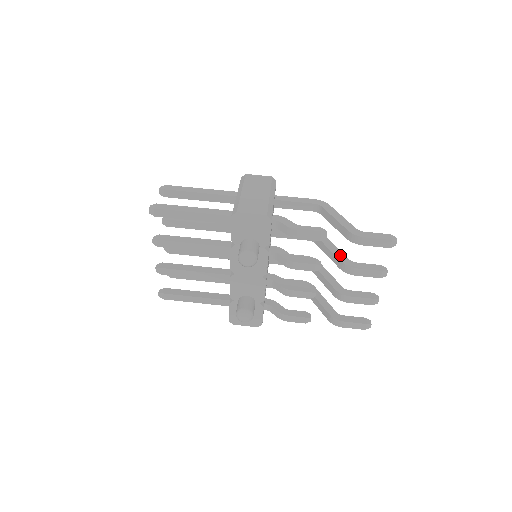
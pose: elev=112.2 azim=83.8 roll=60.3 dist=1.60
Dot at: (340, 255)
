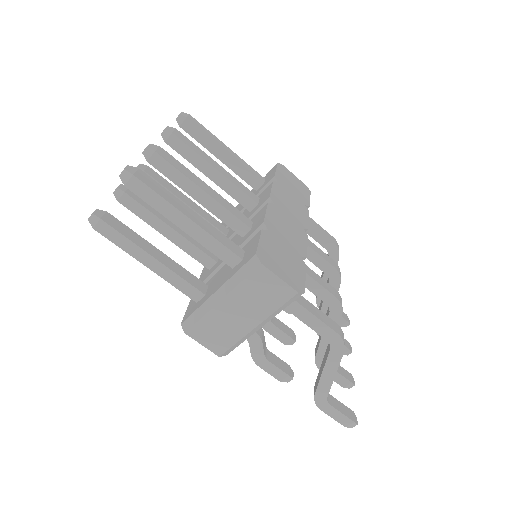
Dot at: (324, 350)
